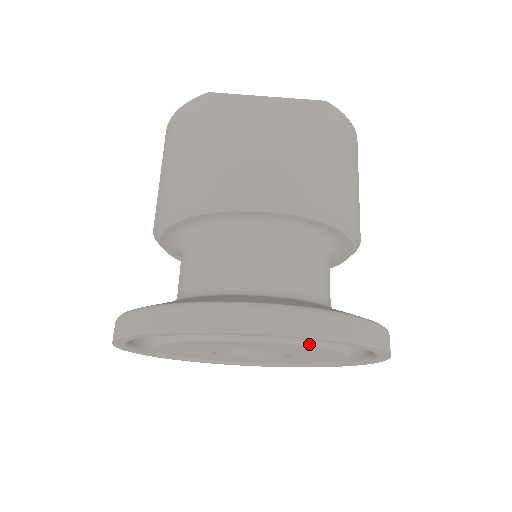
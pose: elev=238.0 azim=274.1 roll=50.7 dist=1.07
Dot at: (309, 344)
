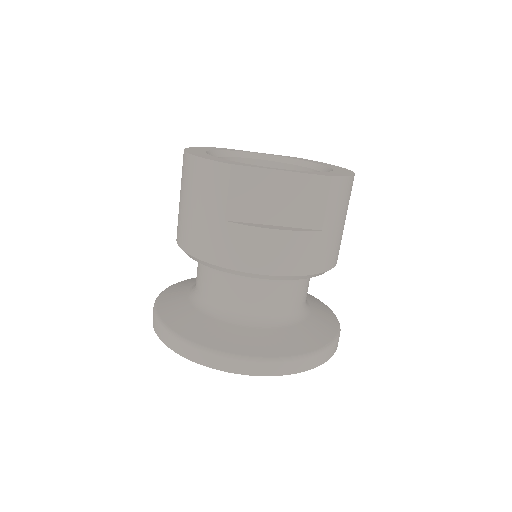
Dot at: occluded
